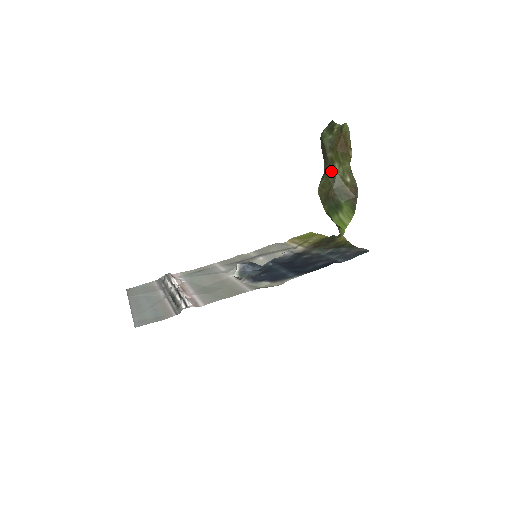
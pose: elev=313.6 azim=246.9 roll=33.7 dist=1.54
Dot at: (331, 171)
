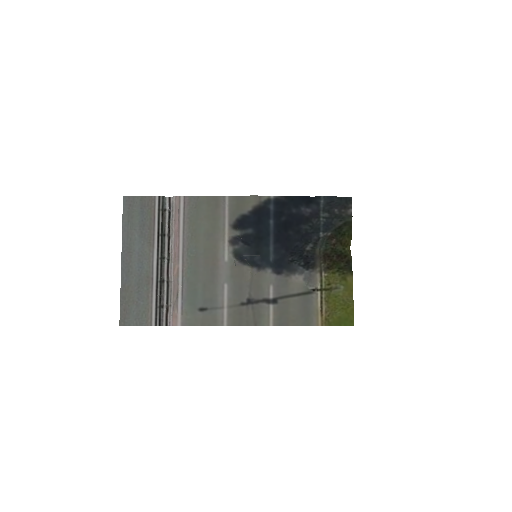
Dot at: occluded
